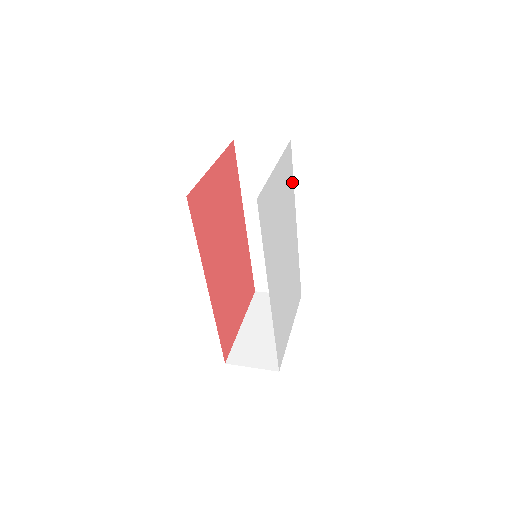
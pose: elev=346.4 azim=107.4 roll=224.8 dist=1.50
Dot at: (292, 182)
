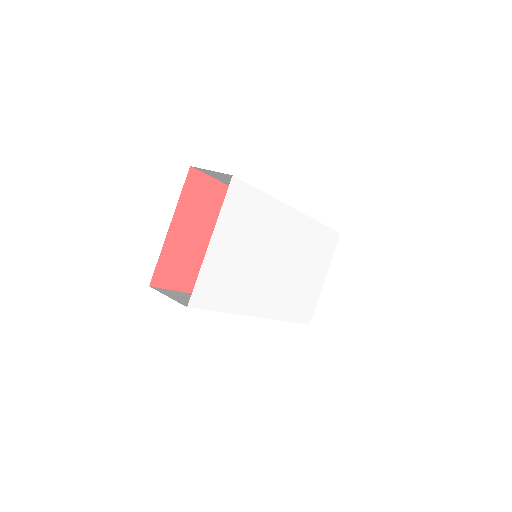
Dot at: (261, 197)
